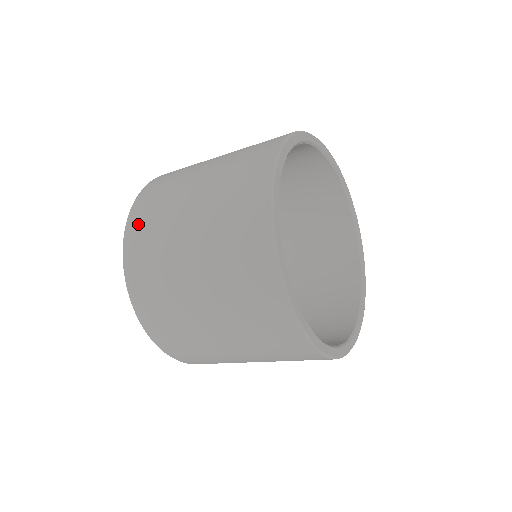
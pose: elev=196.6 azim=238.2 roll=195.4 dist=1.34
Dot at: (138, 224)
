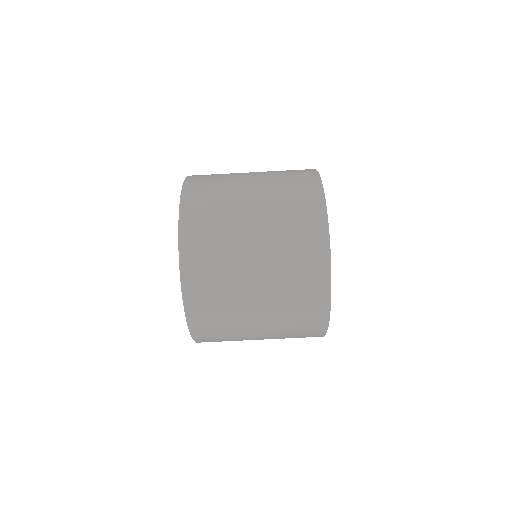
Dot at: (197, 197)
